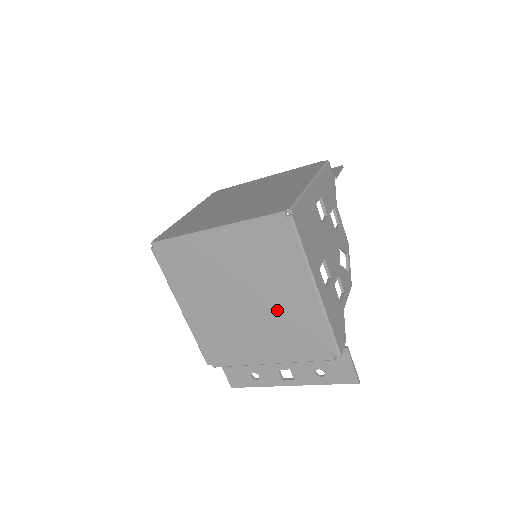
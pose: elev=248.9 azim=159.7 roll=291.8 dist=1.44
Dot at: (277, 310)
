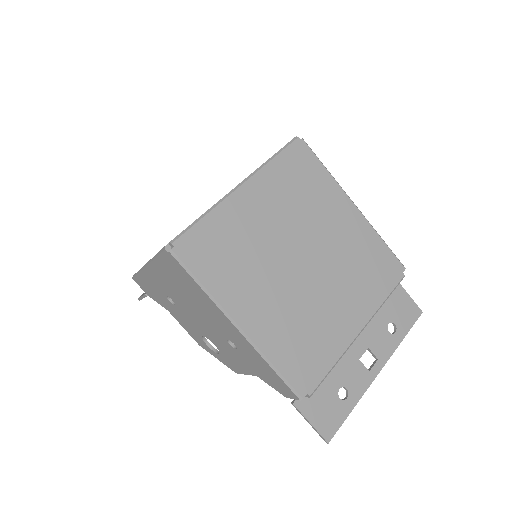
Dot at: (336, 249)
